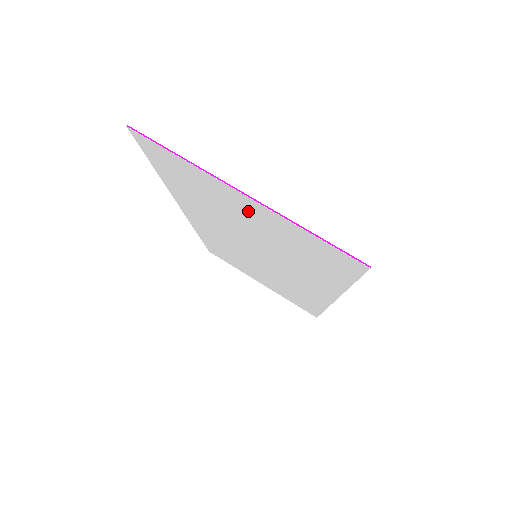
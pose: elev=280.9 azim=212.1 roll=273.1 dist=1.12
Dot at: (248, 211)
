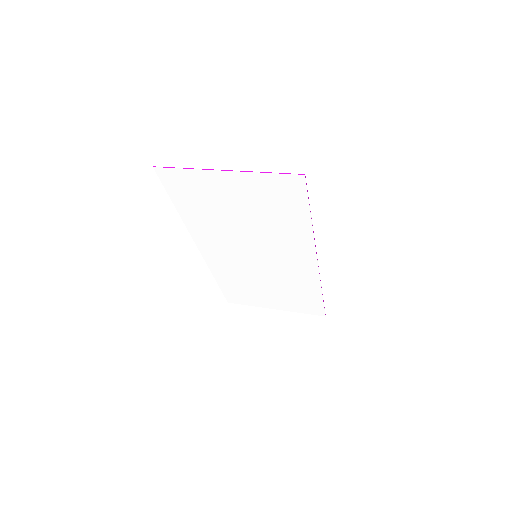
Dot at: (233, 189)
